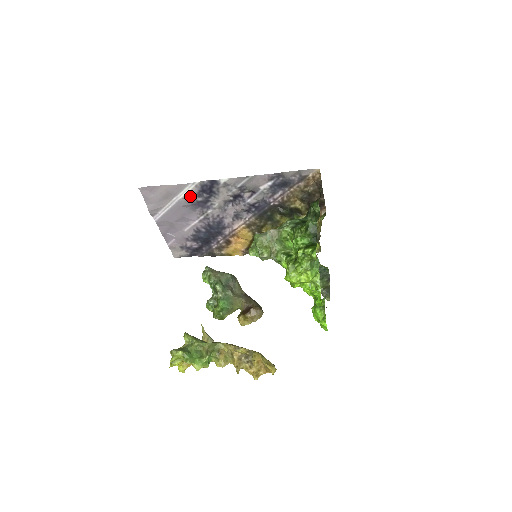
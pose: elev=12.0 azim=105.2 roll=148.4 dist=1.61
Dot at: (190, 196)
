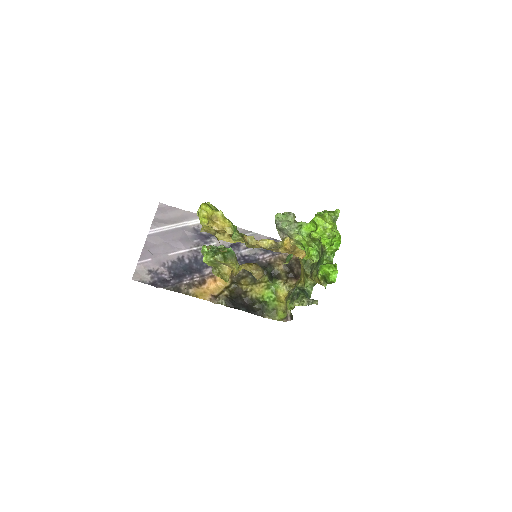
Dot at: (198, 227)
